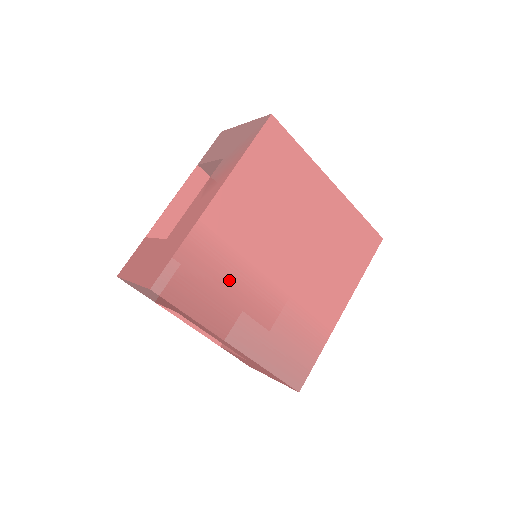
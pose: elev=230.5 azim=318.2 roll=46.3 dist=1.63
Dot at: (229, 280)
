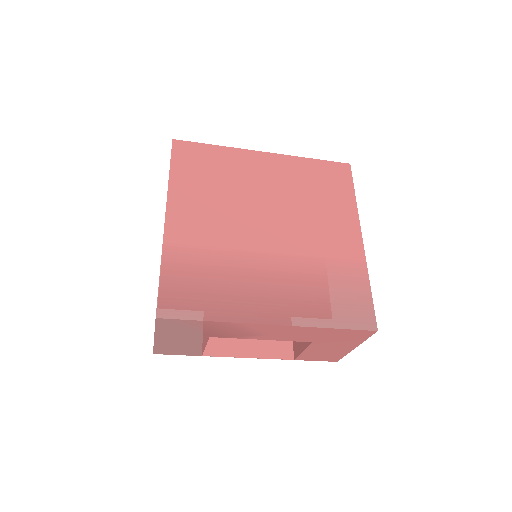
Dot at: (226, 272)
